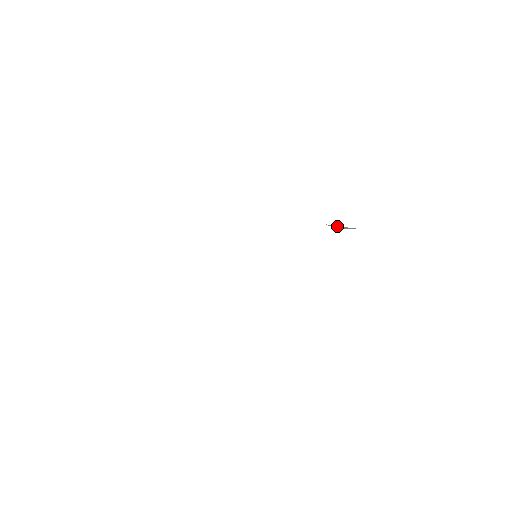
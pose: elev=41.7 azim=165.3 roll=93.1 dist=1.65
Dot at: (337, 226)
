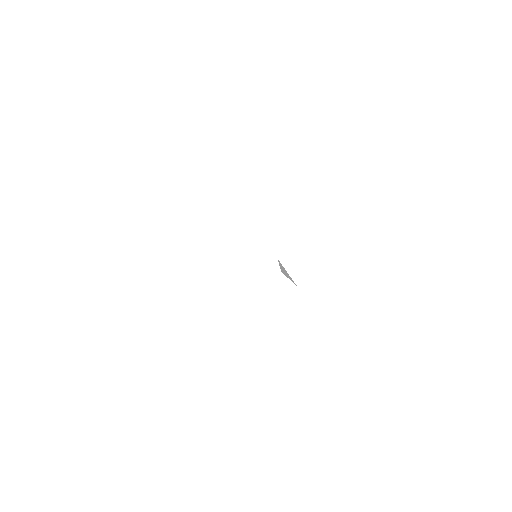
Dot at: (285, 270)
